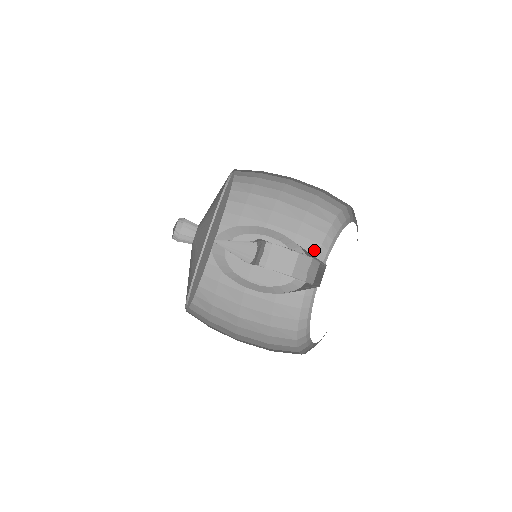
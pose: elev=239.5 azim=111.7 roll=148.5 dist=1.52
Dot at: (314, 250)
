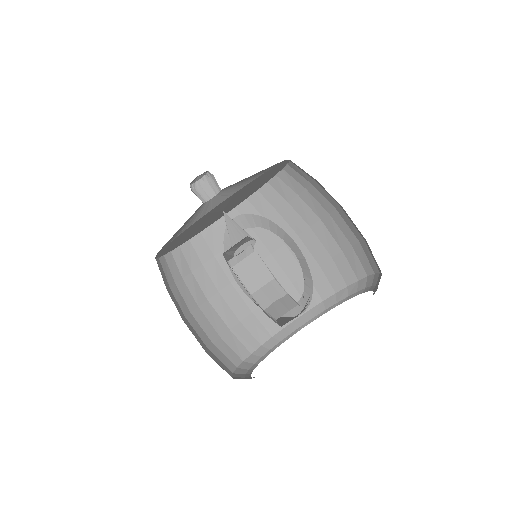
Dot at: (325, 293)
